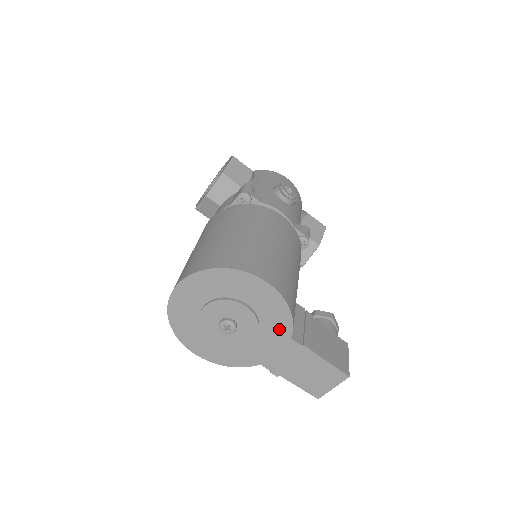
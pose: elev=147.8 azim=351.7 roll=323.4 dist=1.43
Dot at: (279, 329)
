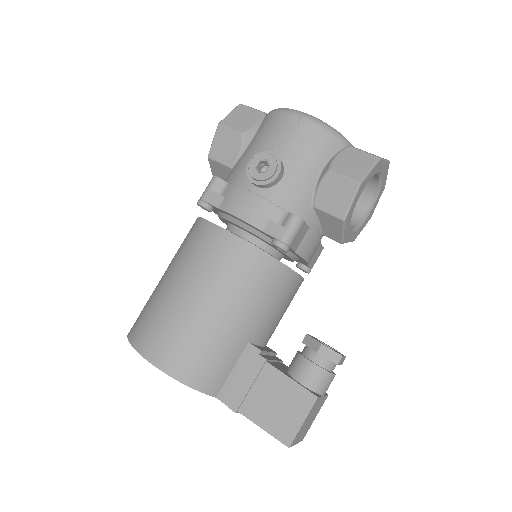
Dot at: occluded
